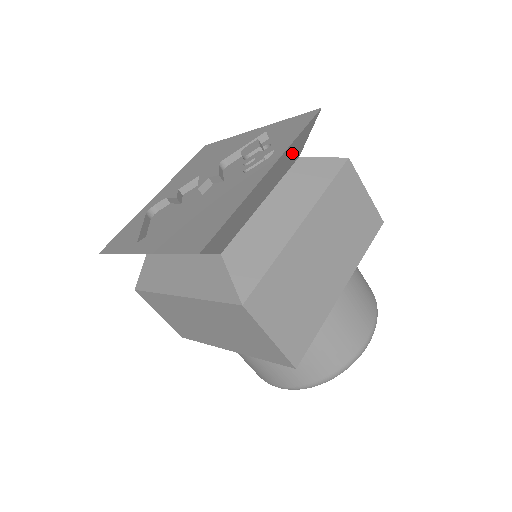
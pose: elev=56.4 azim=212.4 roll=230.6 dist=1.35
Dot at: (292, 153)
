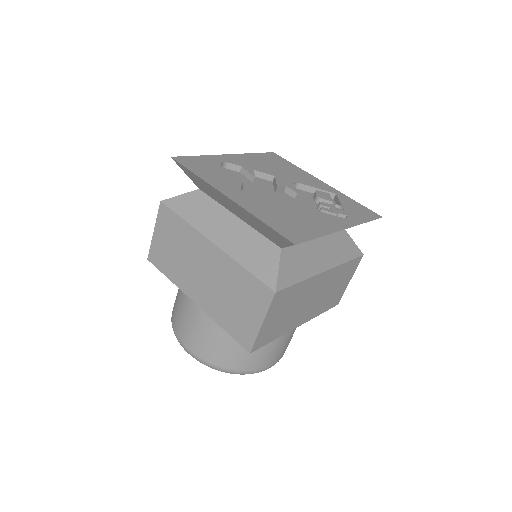
Dot at: occluded
